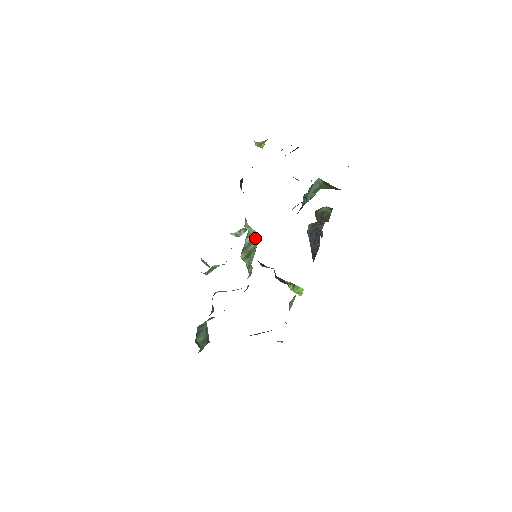
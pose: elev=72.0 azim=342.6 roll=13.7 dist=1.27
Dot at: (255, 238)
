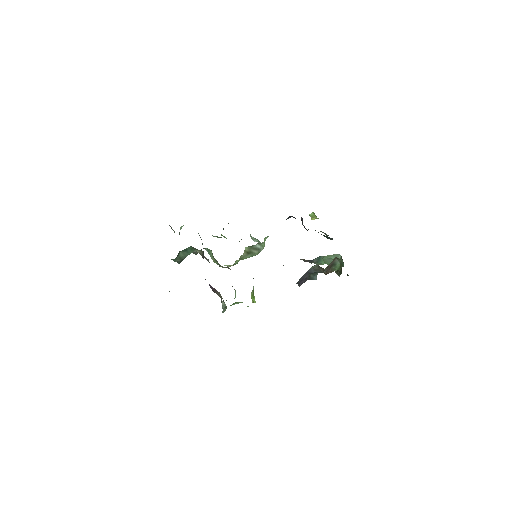
Dot at: (261, 250)
